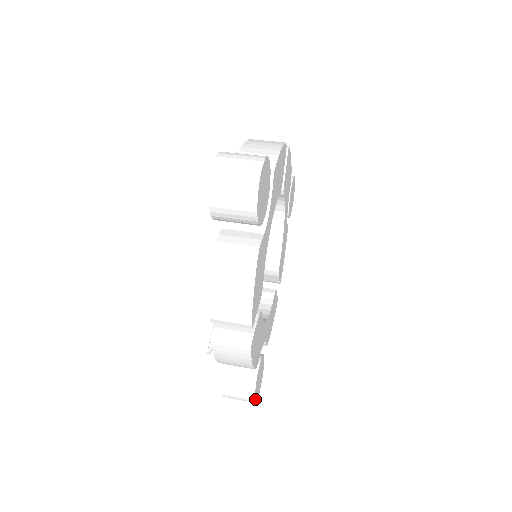
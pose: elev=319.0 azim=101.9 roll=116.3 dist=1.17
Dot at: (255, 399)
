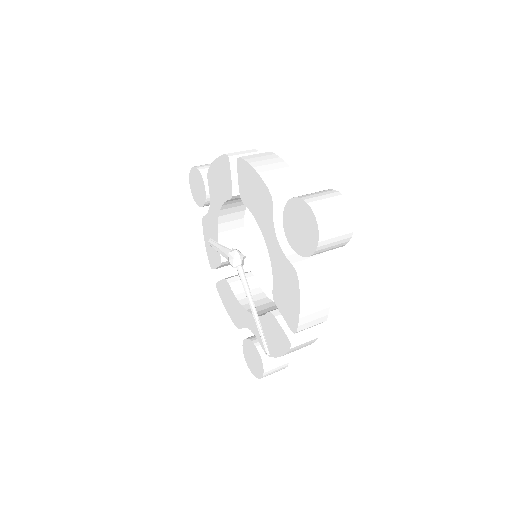
Dot at: occluded
